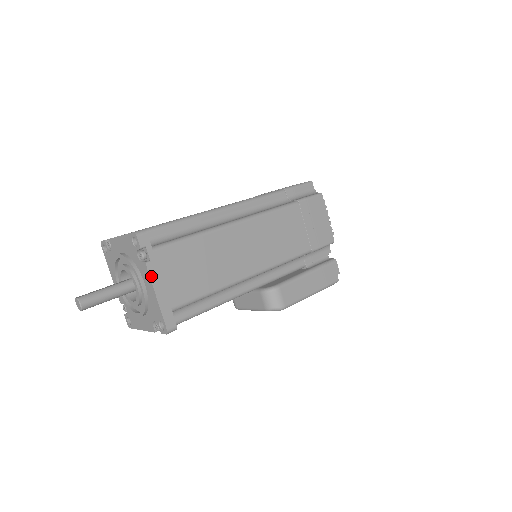
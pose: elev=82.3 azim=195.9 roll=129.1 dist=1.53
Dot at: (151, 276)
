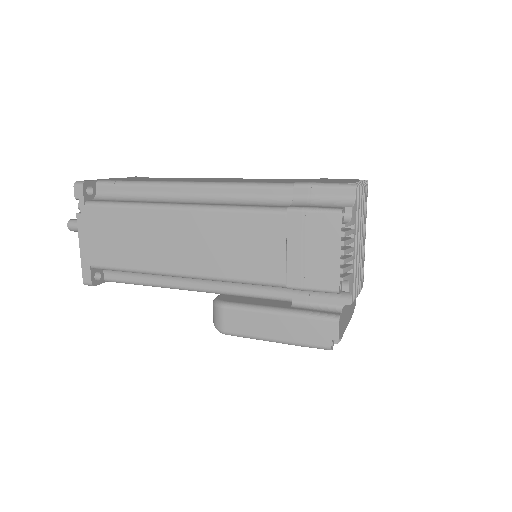
Dot at: (79, 228)
